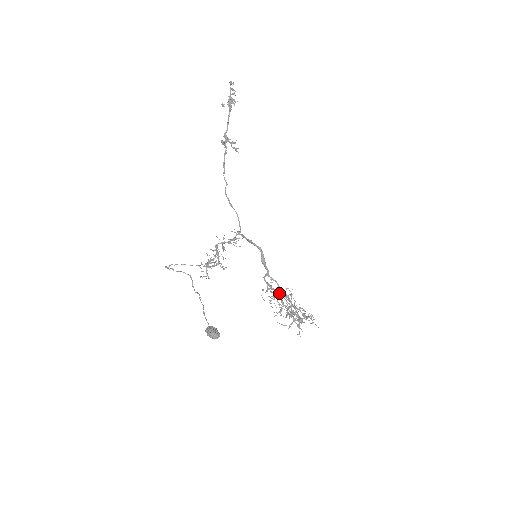
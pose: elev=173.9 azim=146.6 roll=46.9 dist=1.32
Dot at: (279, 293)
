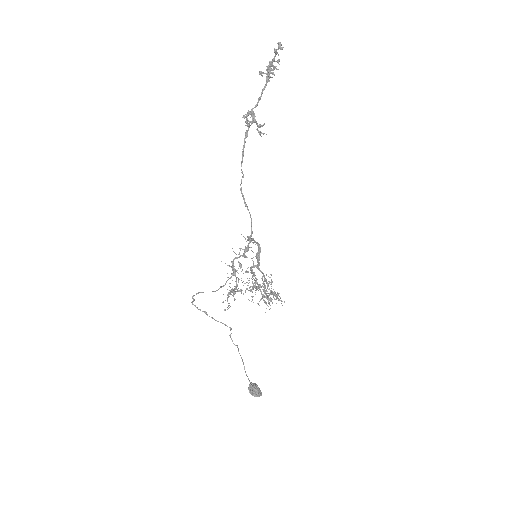
Dot at: occluded
